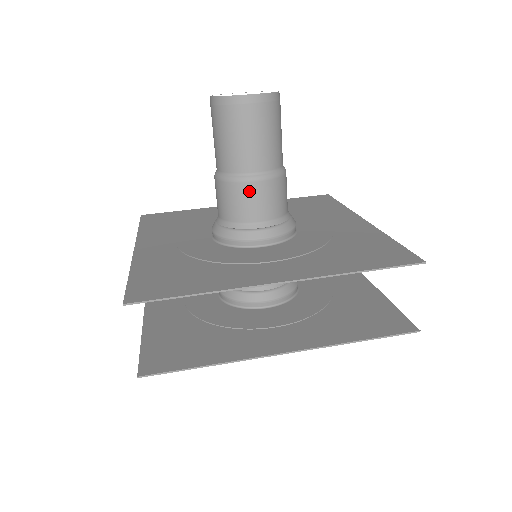
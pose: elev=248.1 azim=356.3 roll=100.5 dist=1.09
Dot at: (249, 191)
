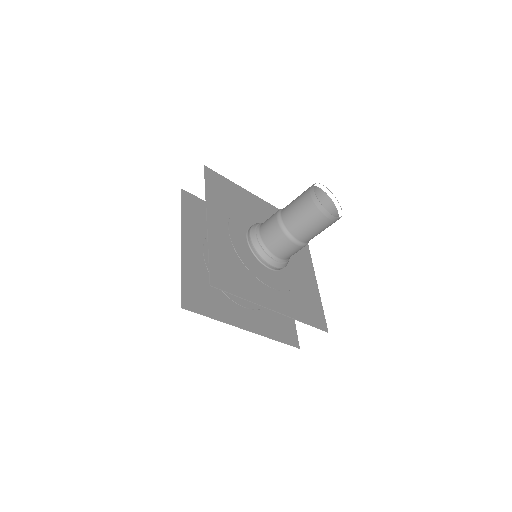
Dot at: (289, 245)
